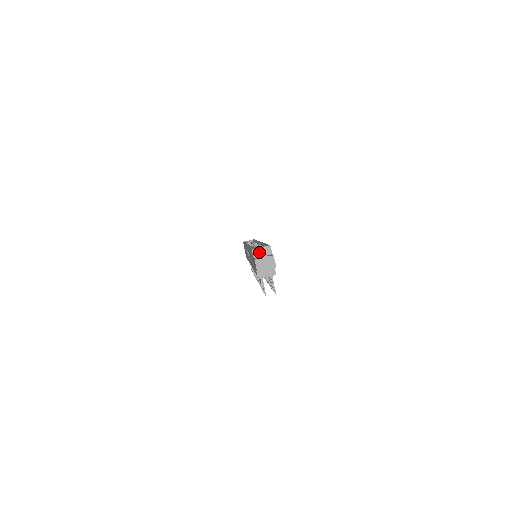
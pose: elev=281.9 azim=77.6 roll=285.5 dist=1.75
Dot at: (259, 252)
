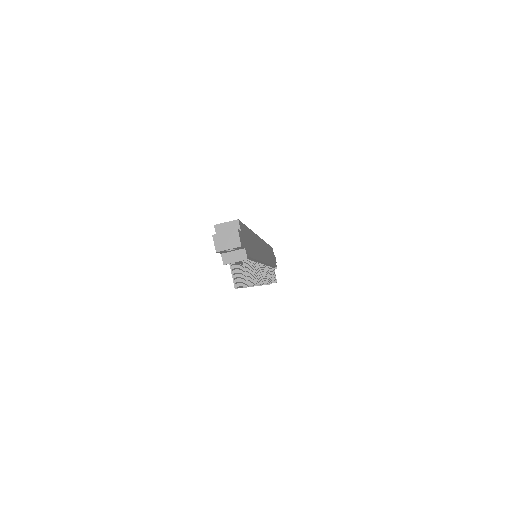
Dot at: (223, 229)
